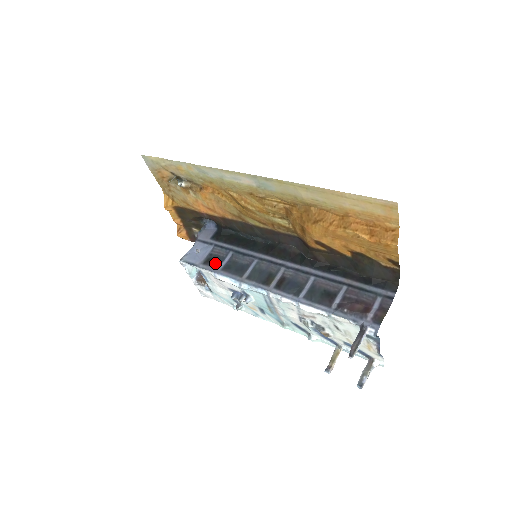
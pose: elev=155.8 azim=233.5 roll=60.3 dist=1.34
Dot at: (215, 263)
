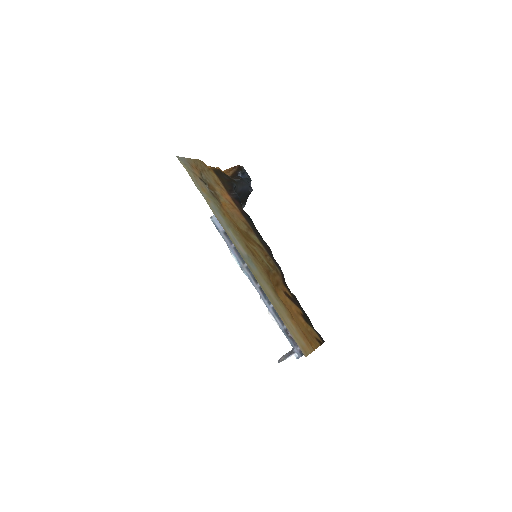
Dot at: occluded
